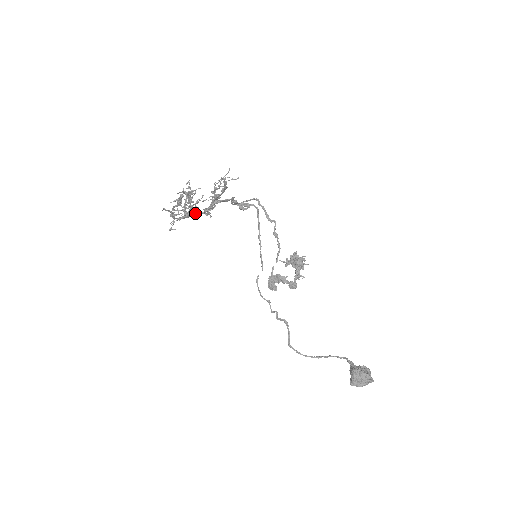
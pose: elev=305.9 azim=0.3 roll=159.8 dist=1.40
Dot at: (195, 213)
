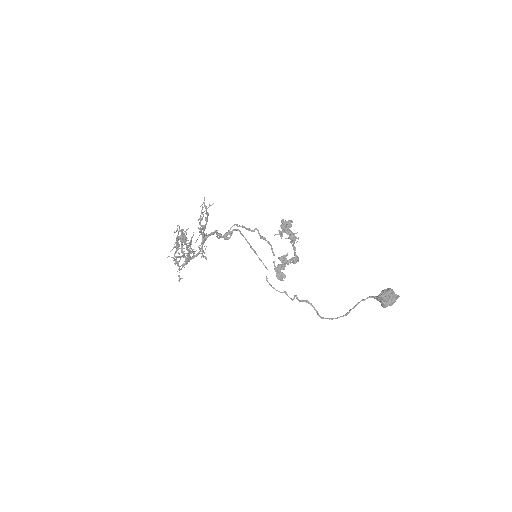
Dot at: (193, 251)
